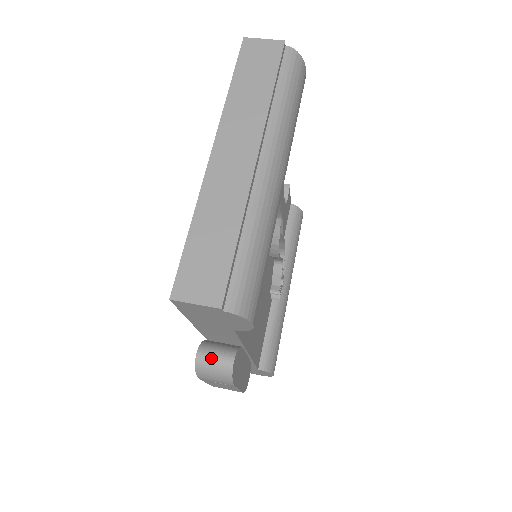
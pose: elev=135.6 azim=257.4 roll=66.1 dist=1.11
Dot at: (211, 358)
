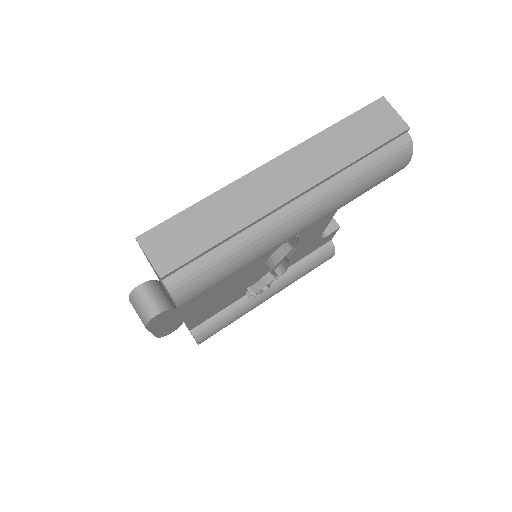
Dot at: (146, 297)
